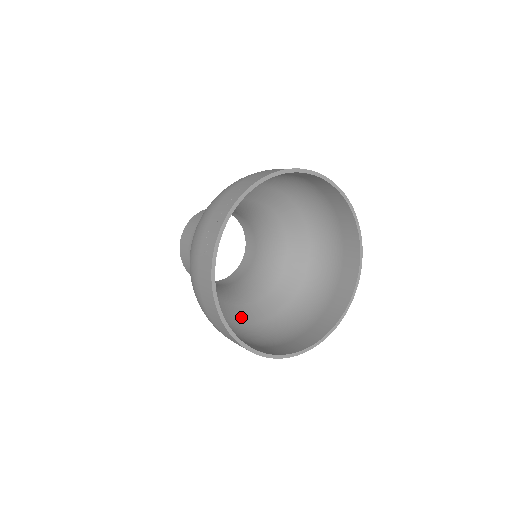
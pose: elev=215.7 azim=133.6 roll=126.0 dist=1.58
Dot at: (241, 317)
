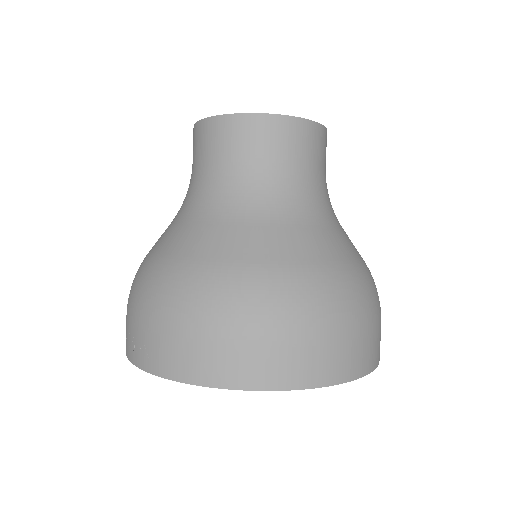
Dot at: occluded
